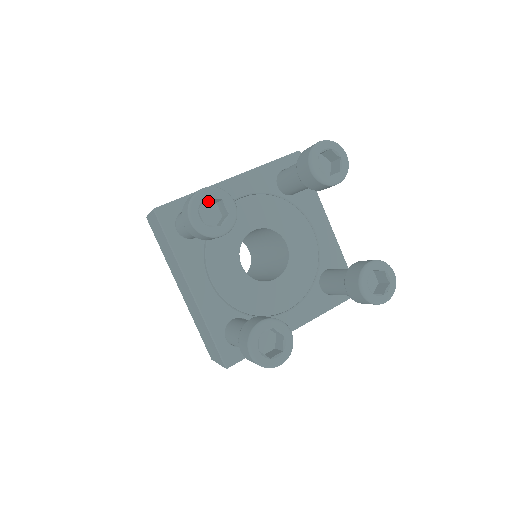
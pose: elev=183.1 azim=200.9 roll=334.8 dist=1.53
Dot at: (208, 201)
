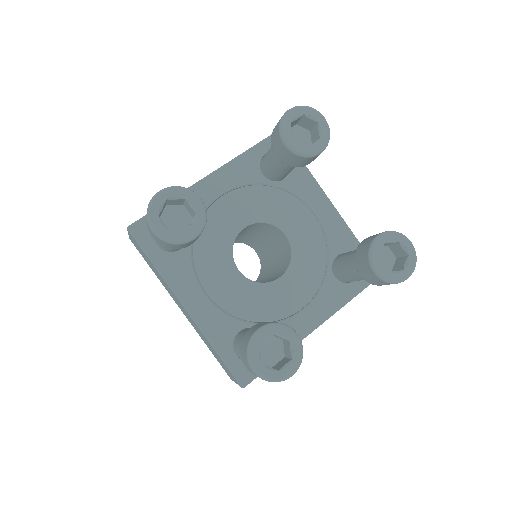
Dot at: (173, 204)
